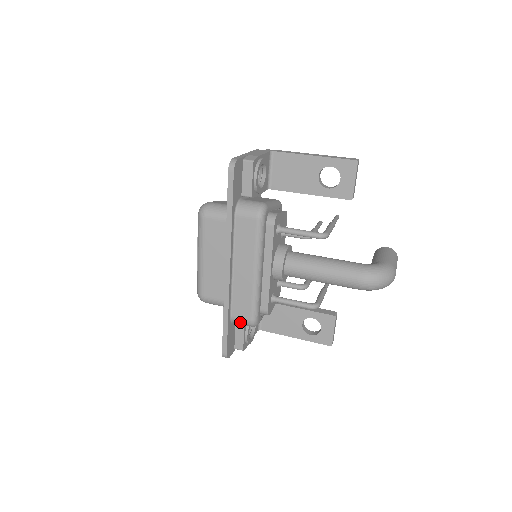
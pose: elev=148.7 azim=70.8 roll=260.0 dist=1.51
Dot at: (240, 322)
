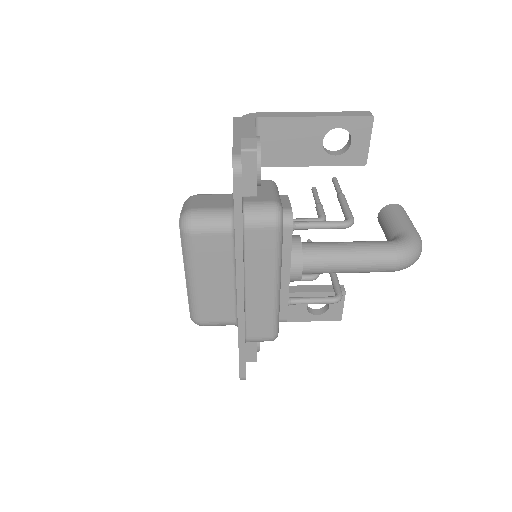
Dot at: (257, 341)
